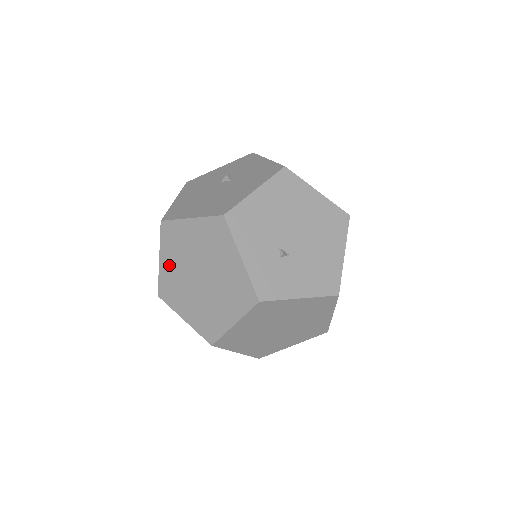
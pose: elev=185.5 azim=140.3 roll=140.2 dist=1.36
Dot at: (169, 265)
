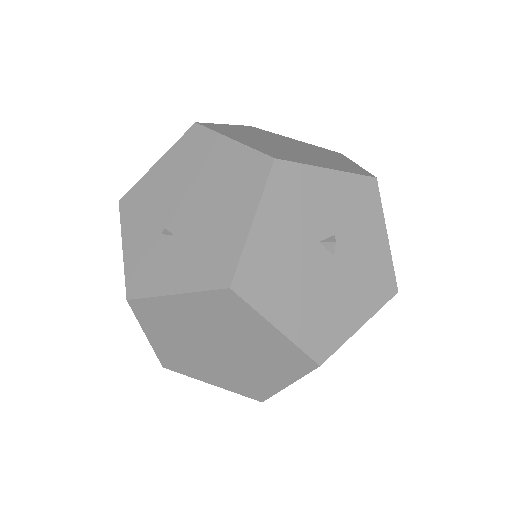
Dot at: occluded
